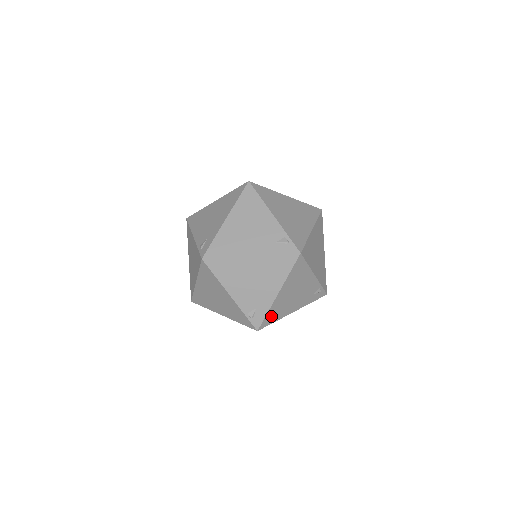
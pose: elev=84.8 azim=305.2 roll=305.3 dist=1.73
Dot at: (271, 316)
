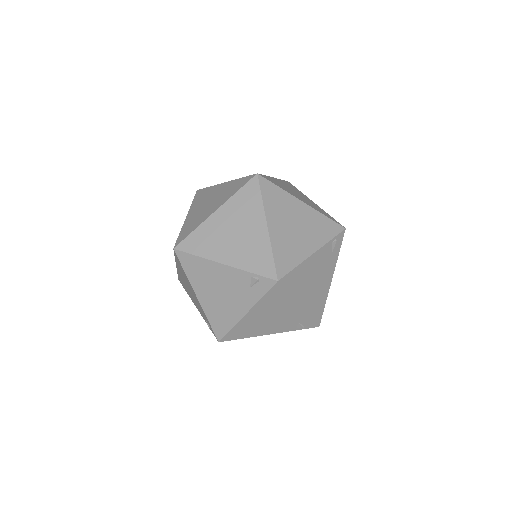
Dot at: (316, 311)
